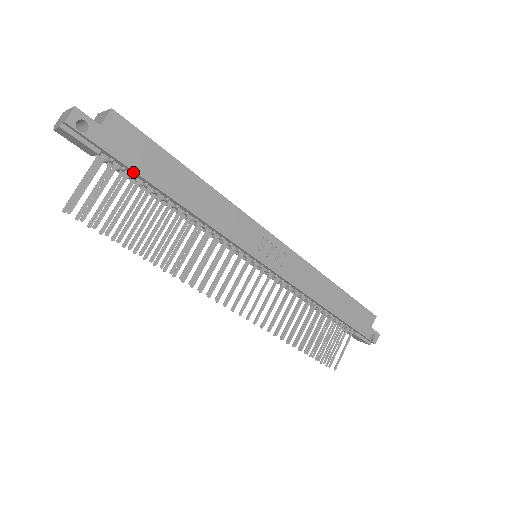
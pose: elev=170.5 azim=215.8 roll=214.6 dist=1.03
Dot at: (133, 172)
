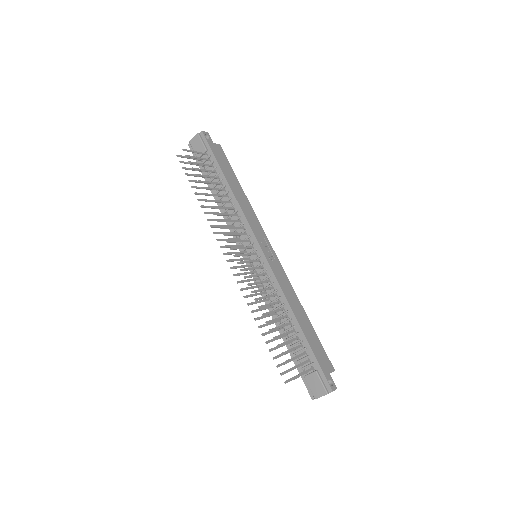
Dot at: (216, 164)
